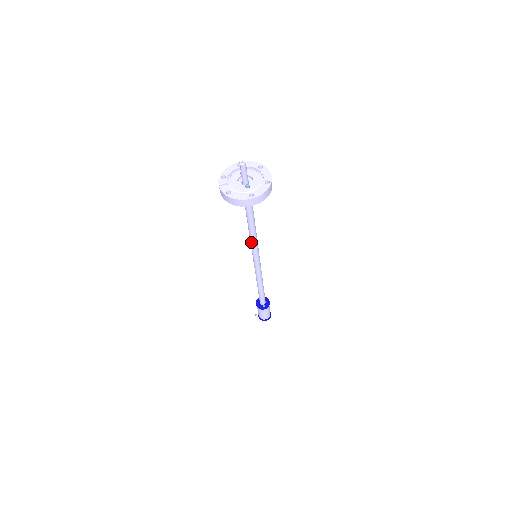
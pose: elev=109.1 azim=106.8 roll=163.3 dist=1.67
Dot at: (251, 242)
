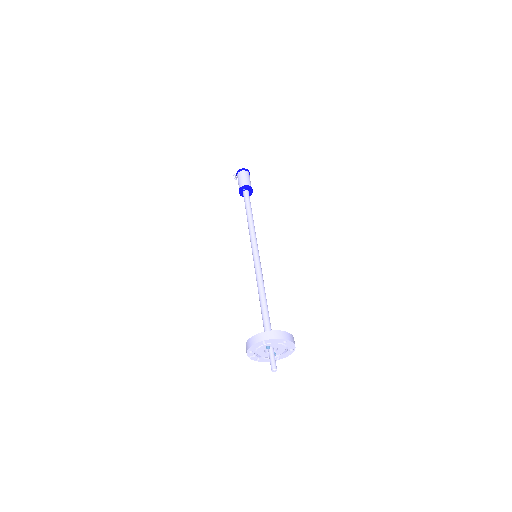
Dot at: occluded
